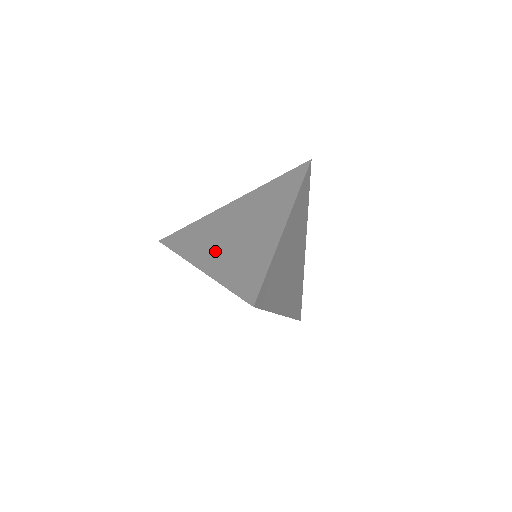
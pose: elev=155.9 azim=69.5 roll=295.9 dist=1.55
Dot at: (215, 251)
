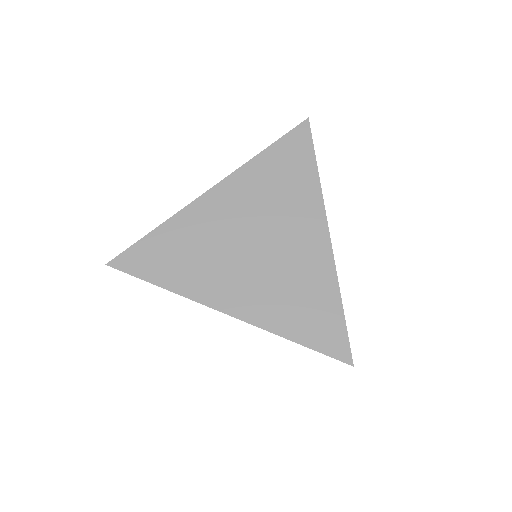
Dot at: (239, 283)
